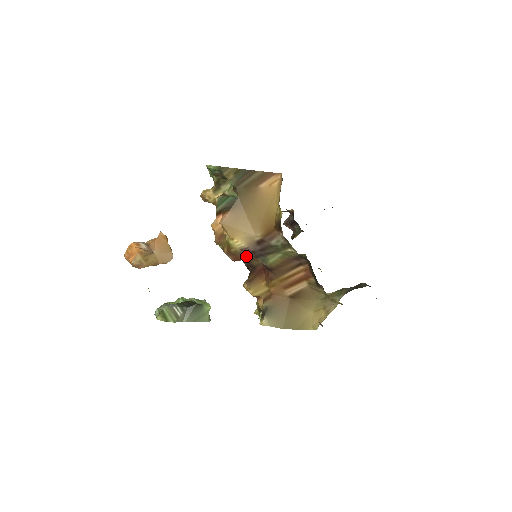
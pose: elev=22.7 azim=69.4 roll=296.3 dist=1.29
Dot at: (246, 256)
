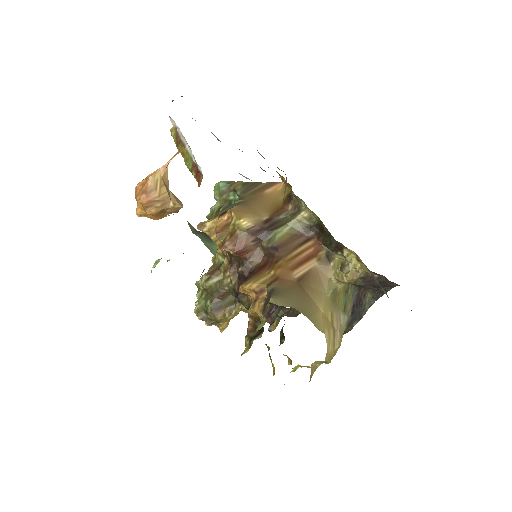
Dot at: (250, 241)
